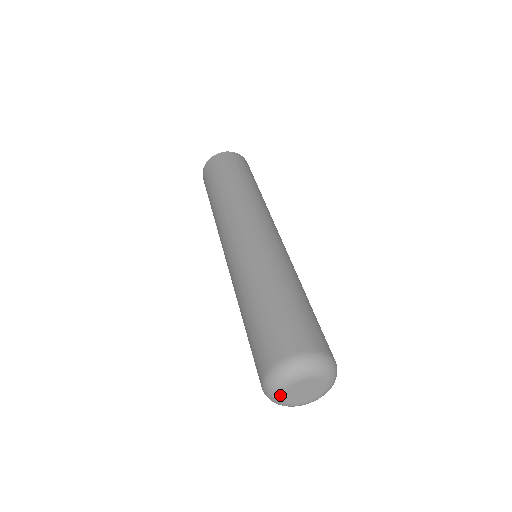
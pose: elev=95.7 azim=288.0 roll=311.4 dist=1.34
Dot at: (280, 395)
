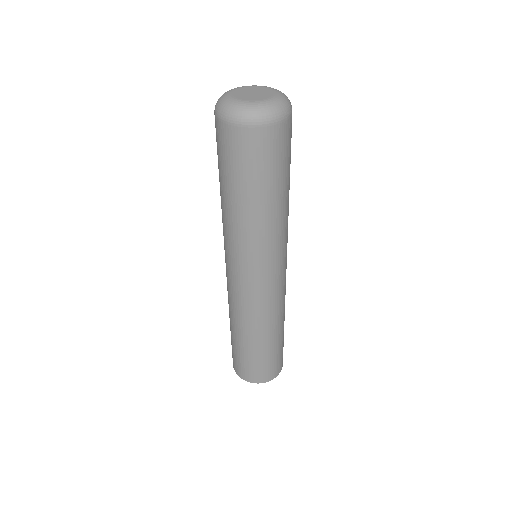
Dot at: (233, 89)
